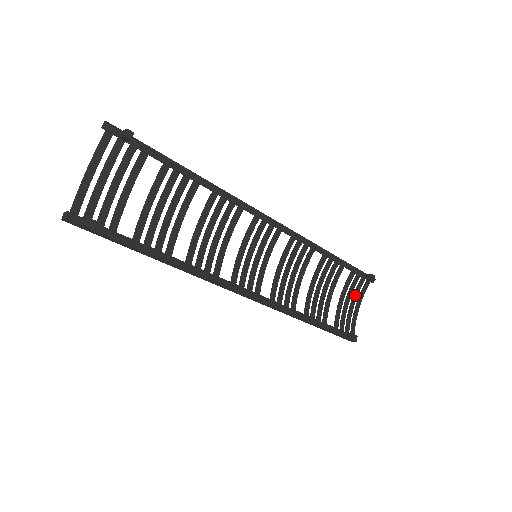
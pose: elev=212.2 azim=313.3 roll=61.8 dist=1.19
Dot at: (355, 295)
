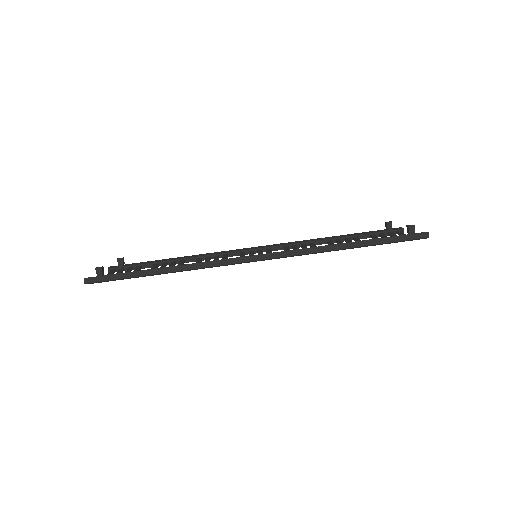
Dot at: occluded
